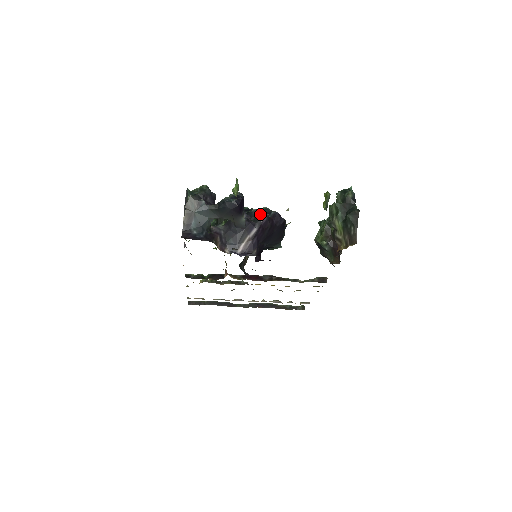
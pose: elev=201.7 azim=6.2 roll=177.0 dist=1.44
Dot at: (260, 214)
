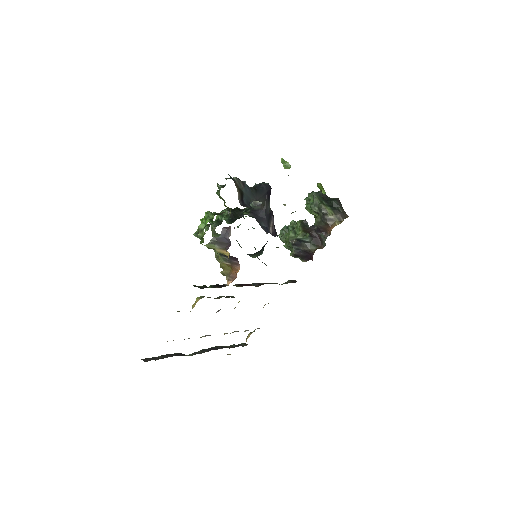
Dot at: occluded
